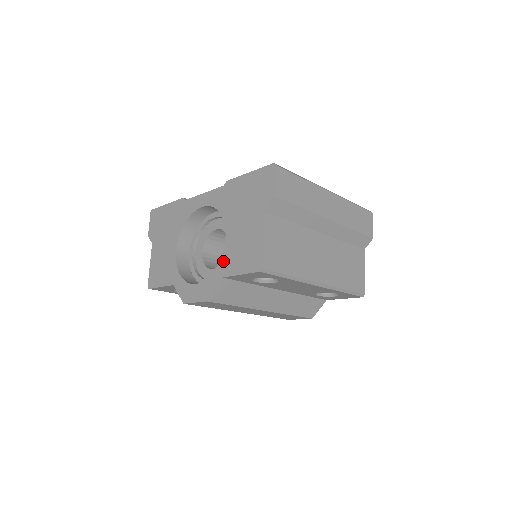
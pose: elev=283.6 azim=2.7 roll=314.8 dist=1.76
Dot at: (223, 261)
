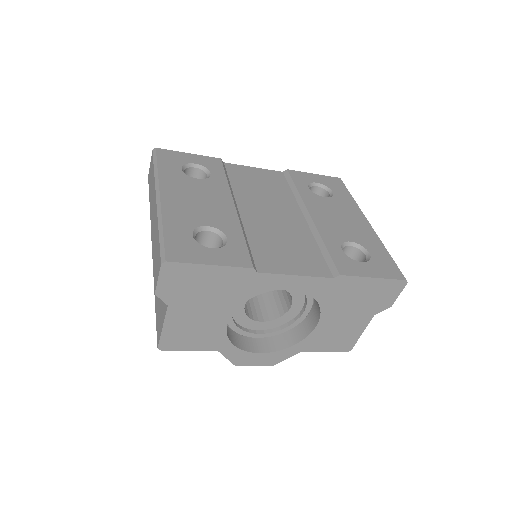
Dot at: (307, 341)
